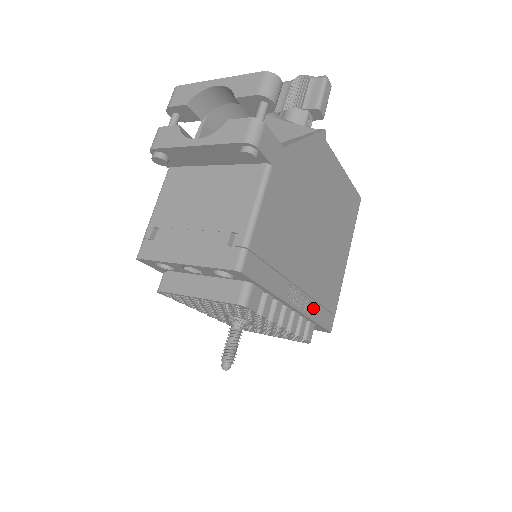
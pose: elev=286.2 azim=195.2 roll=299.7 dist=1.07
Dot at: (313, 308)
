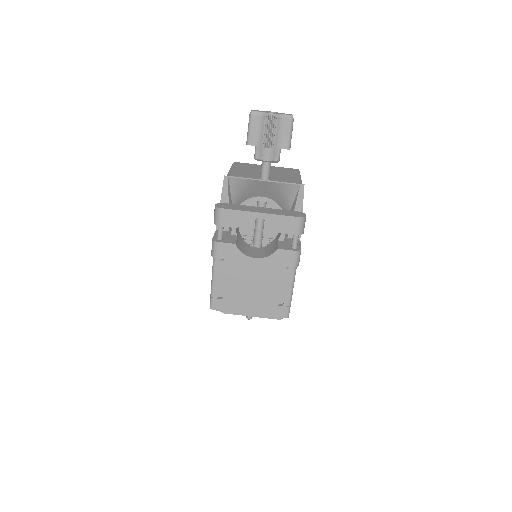
Dot at: occluded
